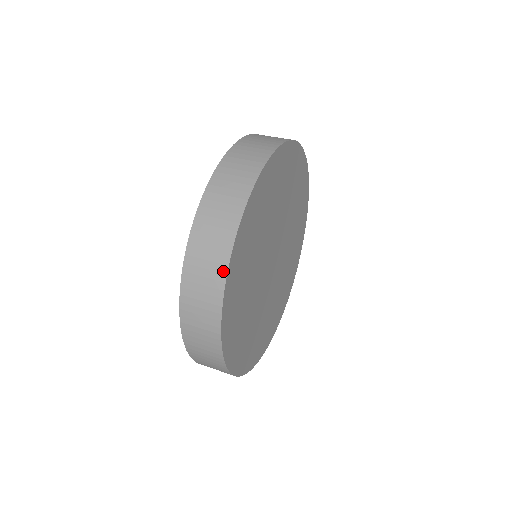
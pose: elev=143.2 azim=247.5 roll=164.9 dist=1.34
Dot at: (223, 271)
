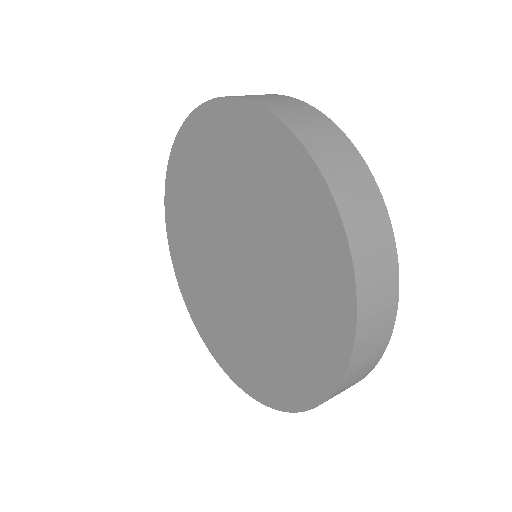
Dot at: (396, 283)
